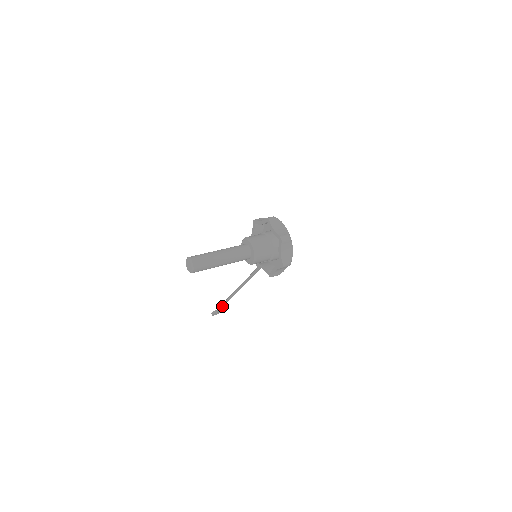
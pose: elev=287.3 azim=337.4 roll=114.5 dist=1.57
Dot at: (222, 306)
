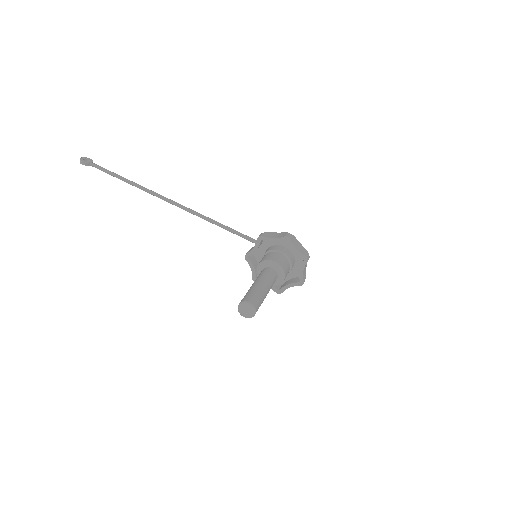
Dot at: (112, 175)
